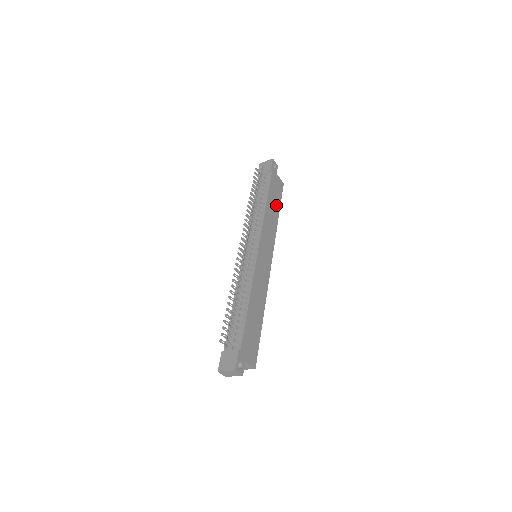
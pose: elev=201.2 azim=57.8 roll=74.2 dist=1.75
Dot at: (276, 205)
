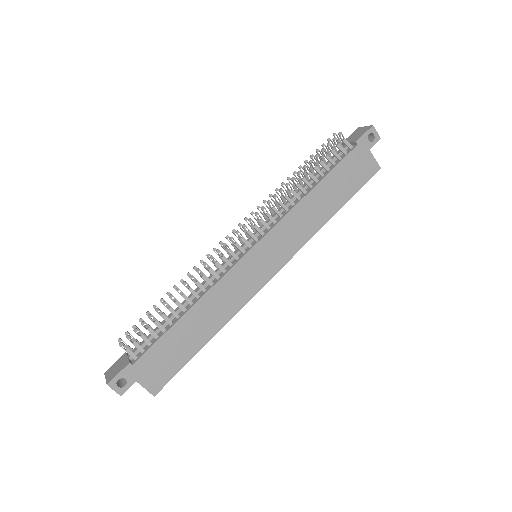
Dot at: (339, 196)
